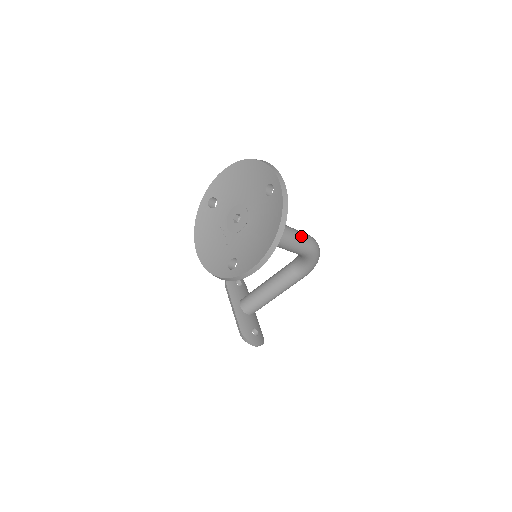
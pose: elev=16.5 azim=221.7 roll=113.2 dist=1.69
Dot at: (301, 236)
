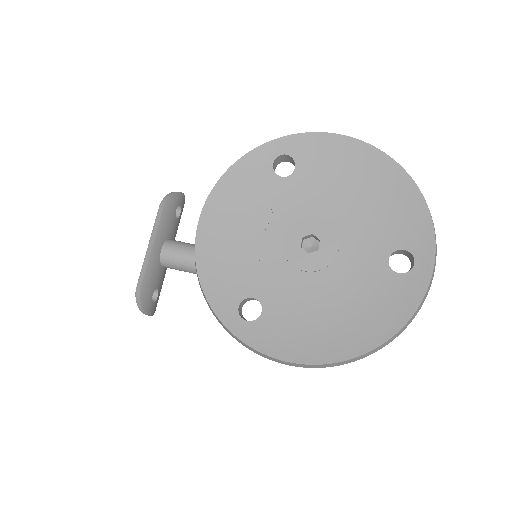
Dot at: occluded
